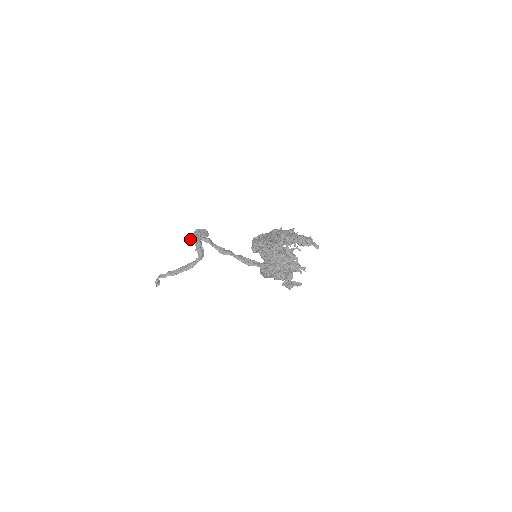
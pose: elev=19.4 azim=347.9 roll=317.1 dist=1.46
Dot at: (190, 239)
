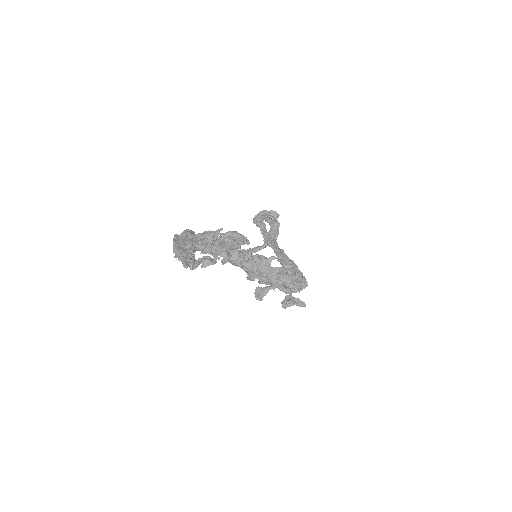
Dot at: occluded
